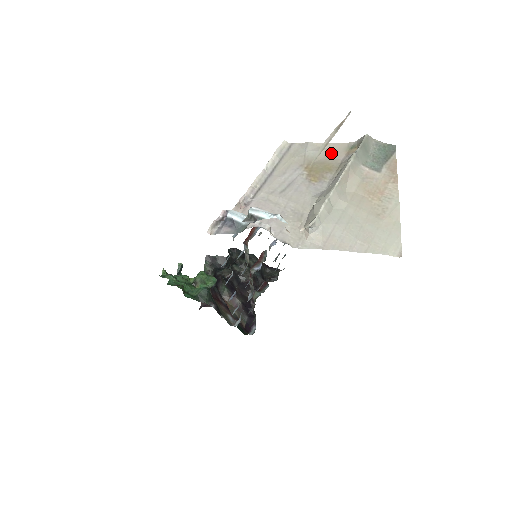
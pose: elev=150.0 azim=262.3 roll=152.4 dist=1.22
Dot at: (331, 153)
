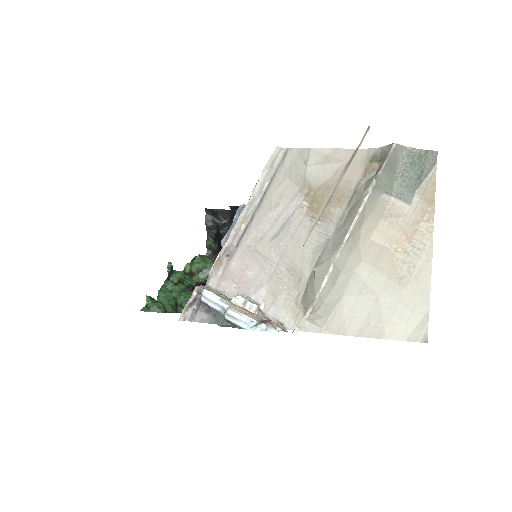
Dot at: (342, 168)
